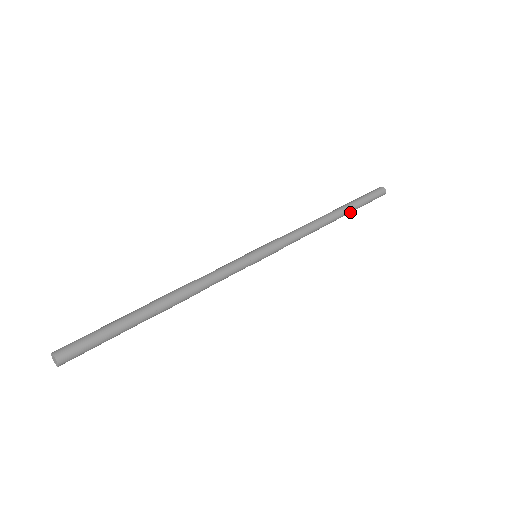
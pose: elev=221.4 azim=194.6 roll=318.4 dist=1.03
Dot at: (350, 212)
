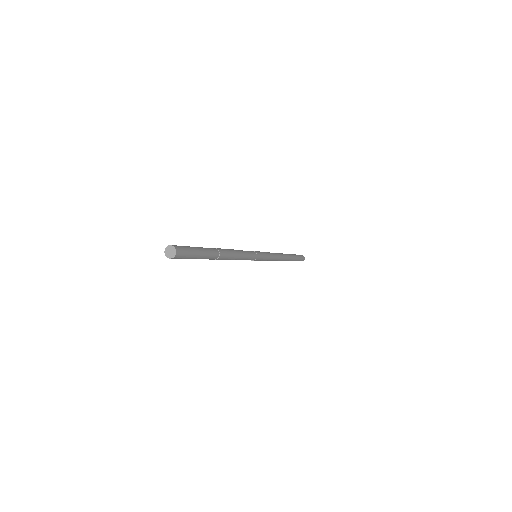
Dot at: occluded
